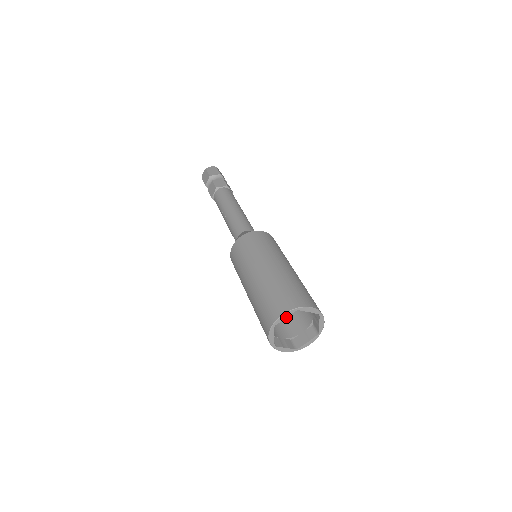
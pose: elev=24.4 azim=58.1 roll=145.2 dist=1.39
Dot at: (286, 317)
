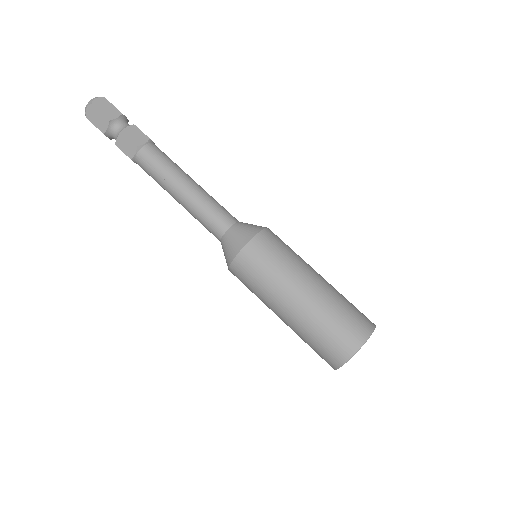
Dot at: occluded
